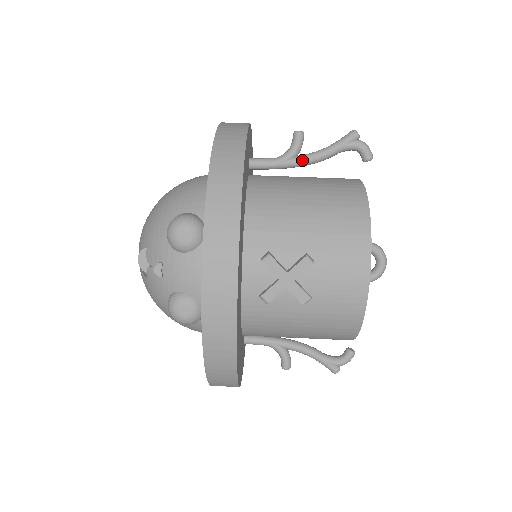
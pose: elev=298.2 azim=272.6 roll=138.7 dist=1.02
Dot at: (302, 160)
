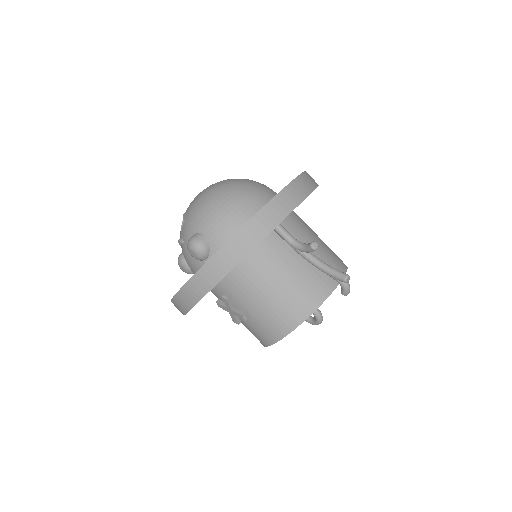
Dot at: (305, 258)
